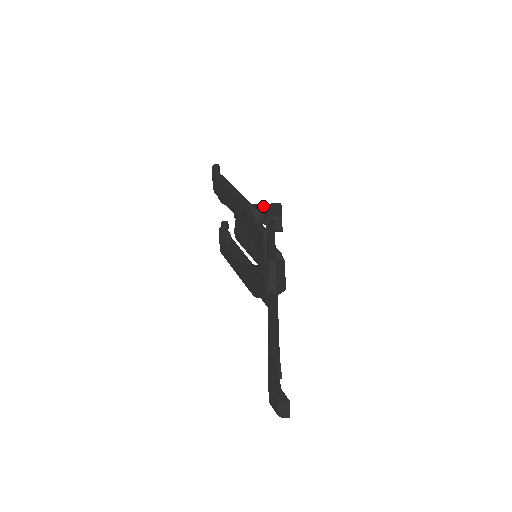
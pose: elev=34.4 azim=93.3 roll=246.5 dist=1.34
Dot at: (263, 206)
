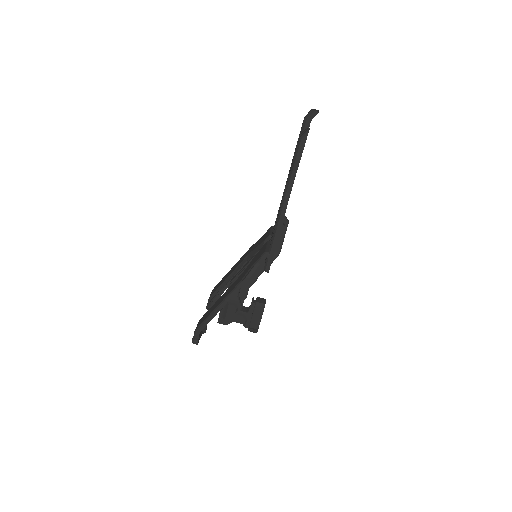
Dot at: occluded
